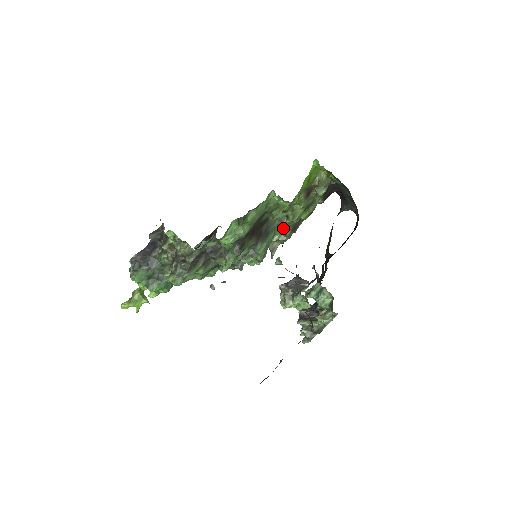
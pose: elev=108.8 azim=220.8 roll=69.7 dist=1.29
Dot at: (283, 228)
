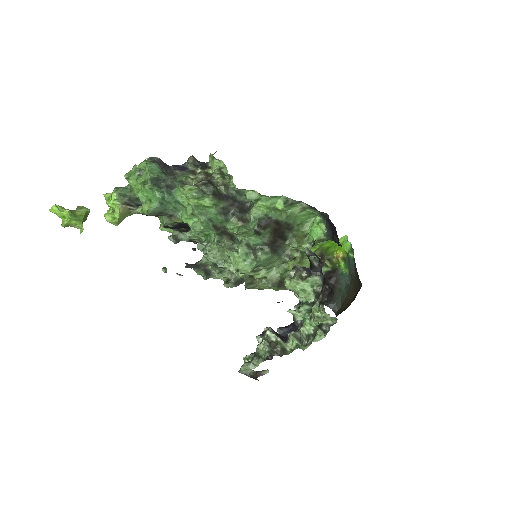
Dot at: (275, 272)
